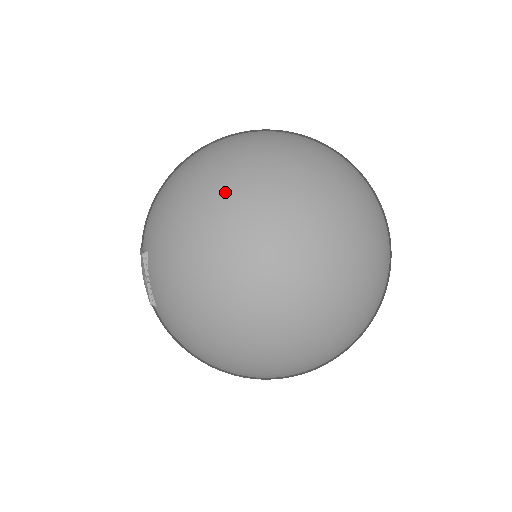
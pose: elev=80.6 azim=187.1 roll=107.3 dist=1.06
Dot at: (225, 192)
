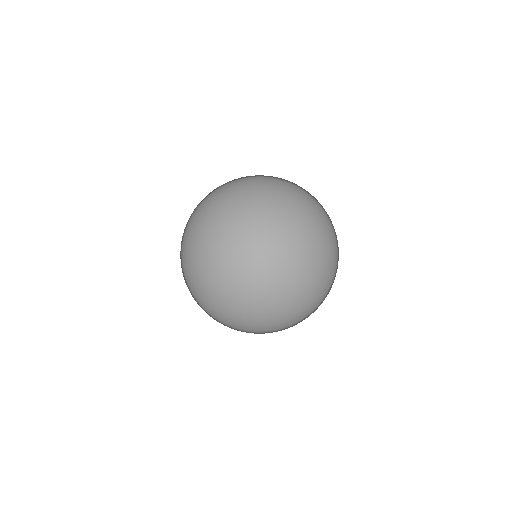
Dot at: (182, 244)
